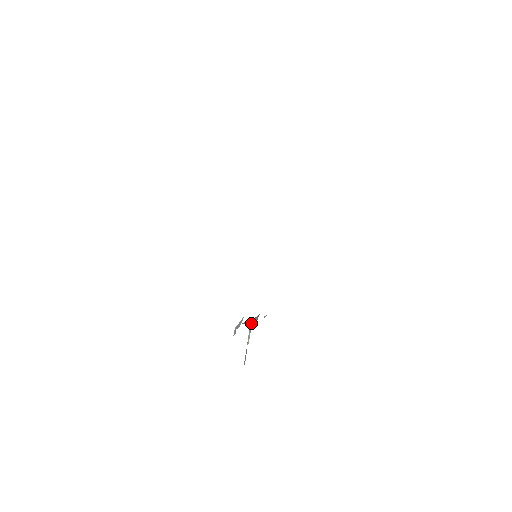
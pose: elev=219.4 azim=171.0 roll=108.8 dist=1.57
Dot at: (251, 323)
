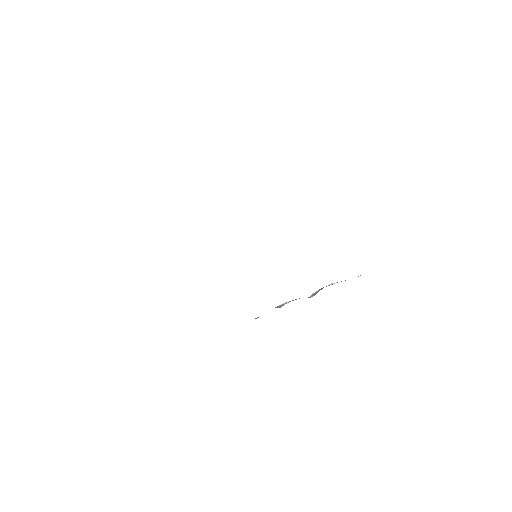
Dot at: (311, 296)
